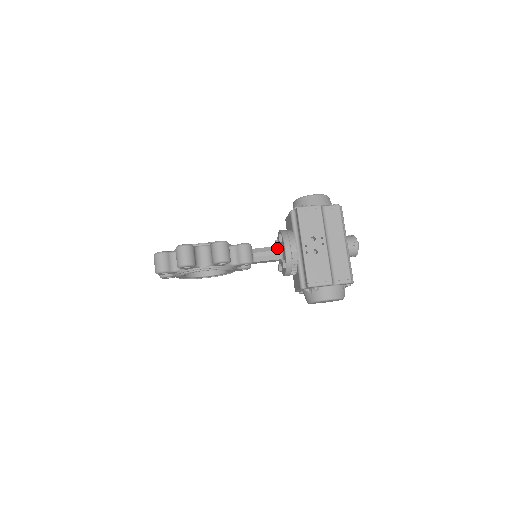
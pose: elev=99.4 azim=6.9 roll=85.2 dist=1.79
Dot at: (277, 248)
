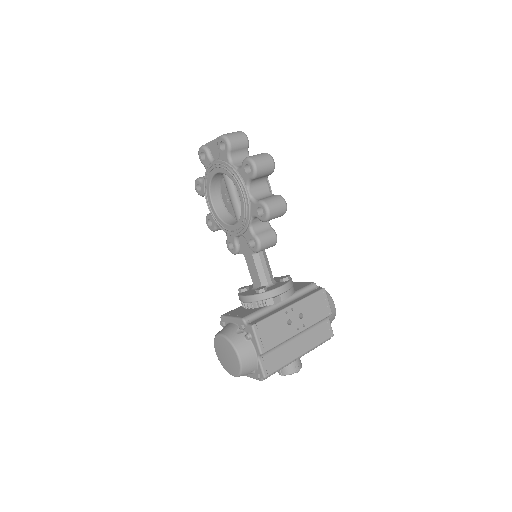
Dot at: (272, 278)
